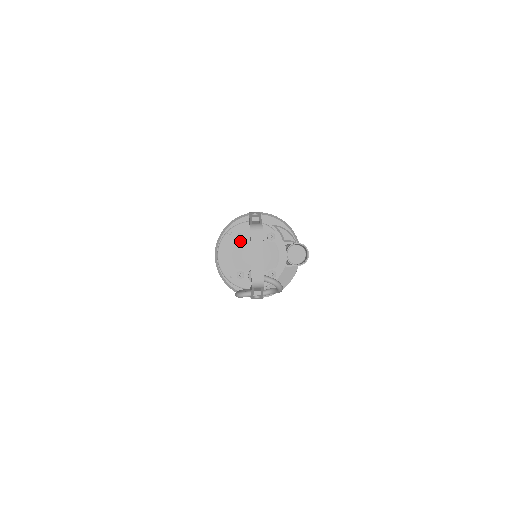
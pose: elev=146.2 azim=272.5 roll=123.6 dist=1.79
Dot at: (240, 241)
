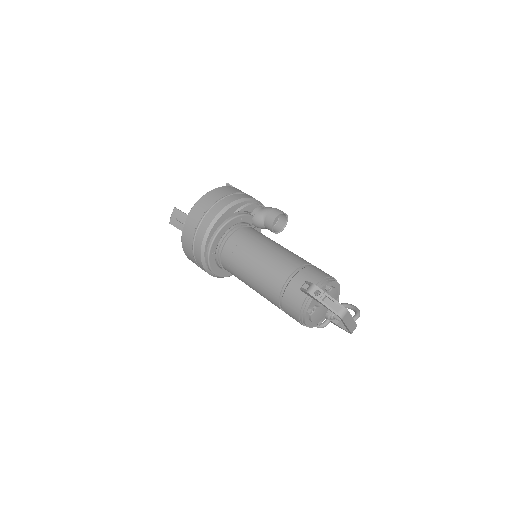
Dot at: (311, 311)
